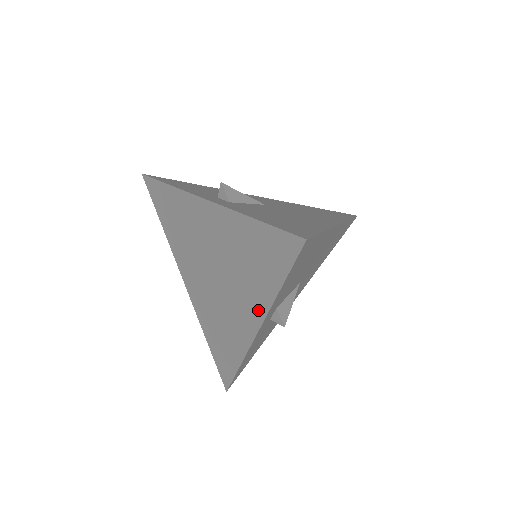
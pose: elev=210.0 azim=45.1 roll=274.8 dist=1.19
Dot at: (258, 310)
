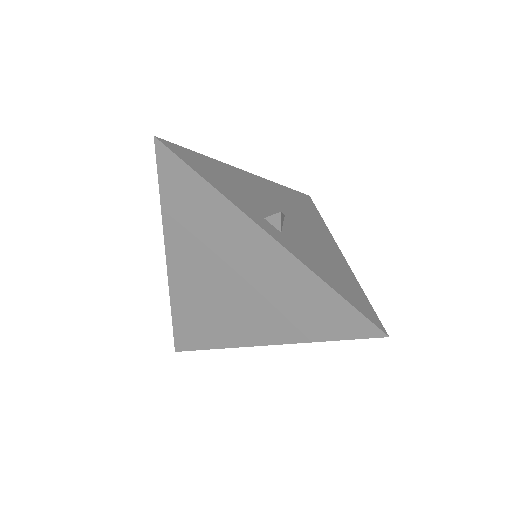
Dot at: (281, 336)
